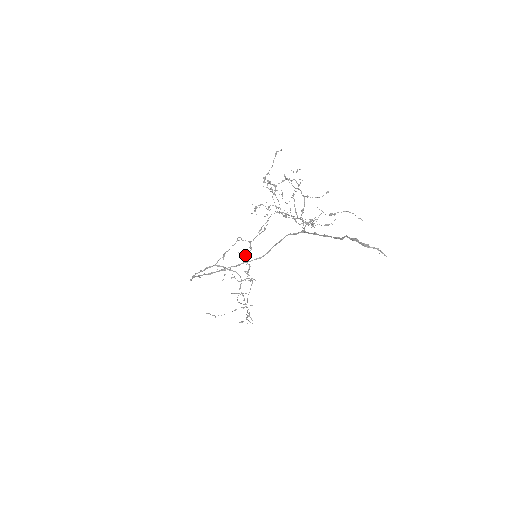
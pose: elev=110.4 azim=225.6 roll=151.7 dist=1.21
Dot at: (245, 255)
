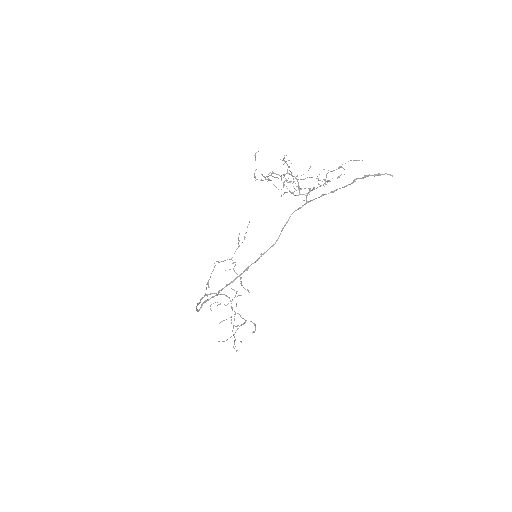
Dot at: occluded
